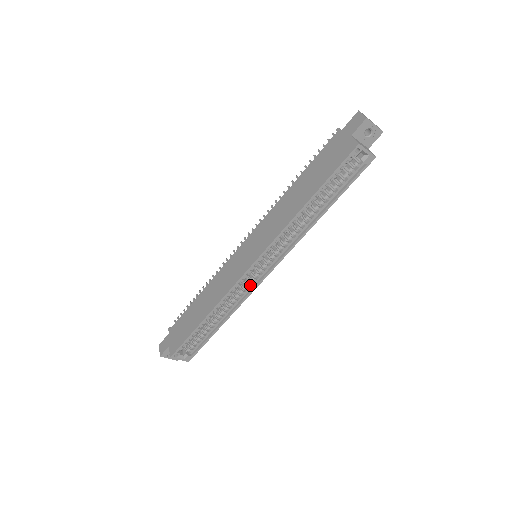
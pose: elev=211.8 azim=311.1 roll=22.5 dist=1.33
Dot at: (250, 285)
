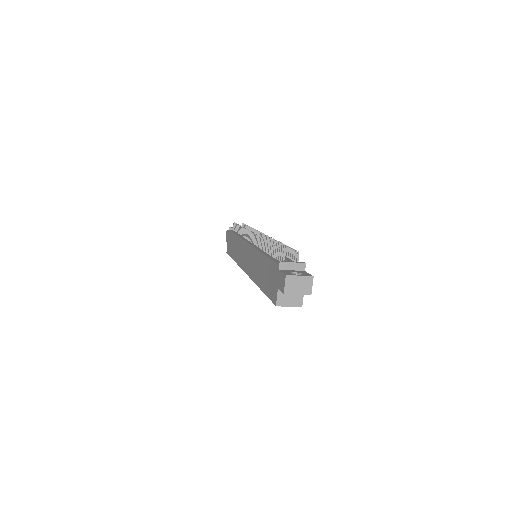
Dot at: occluded
